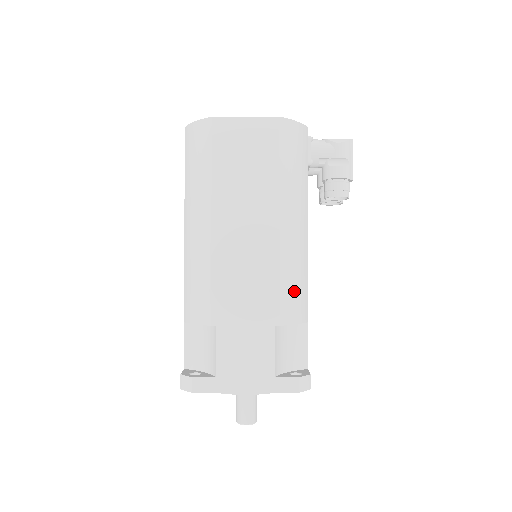
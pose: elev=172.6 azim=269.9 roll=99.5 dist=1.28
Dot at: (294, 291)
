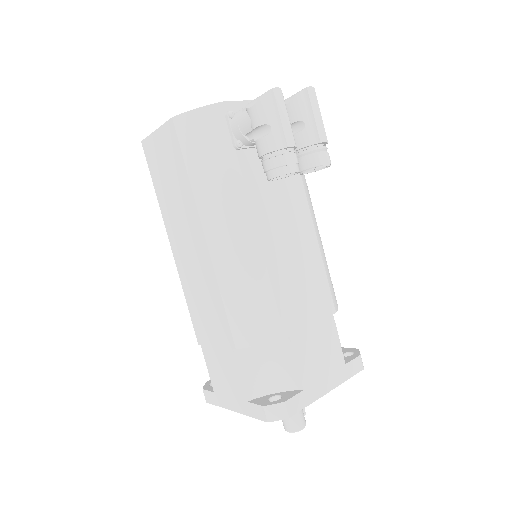
Dot at: (245, 309)
